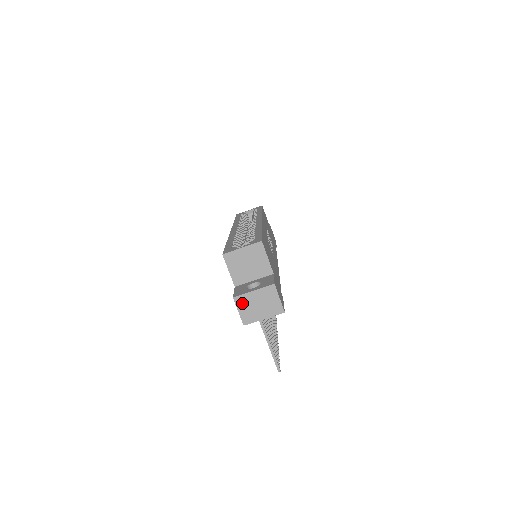
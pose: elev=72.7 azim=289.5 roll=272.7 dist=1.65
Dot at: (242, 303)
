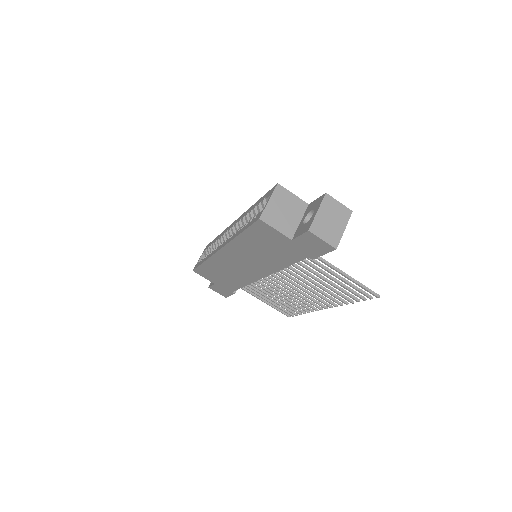
Dot at: (319, 230)
